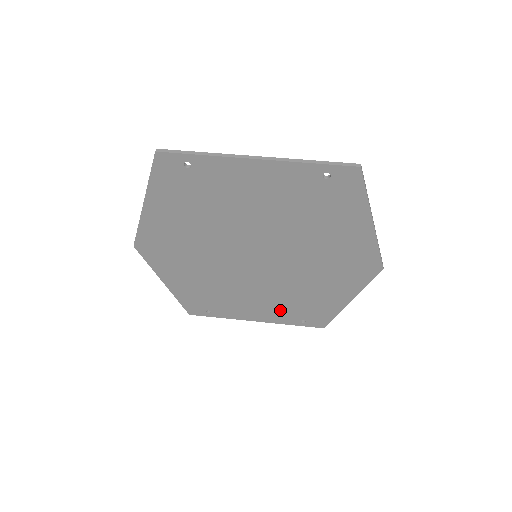
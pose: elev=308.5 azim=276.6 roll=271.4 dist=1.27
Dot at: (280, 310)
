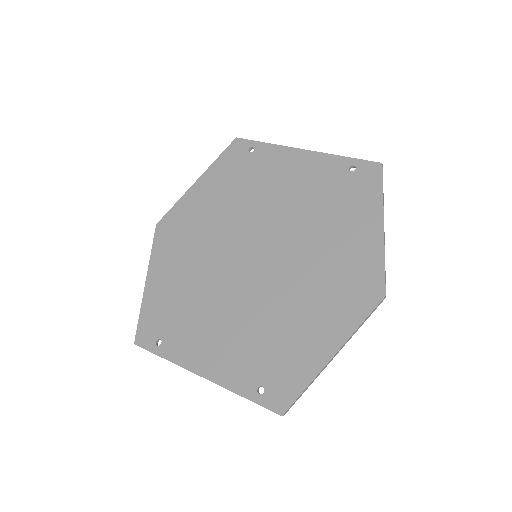
Dot at: (241, 357)
